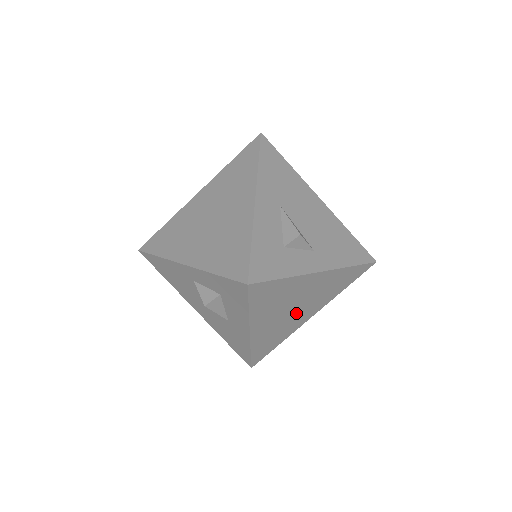
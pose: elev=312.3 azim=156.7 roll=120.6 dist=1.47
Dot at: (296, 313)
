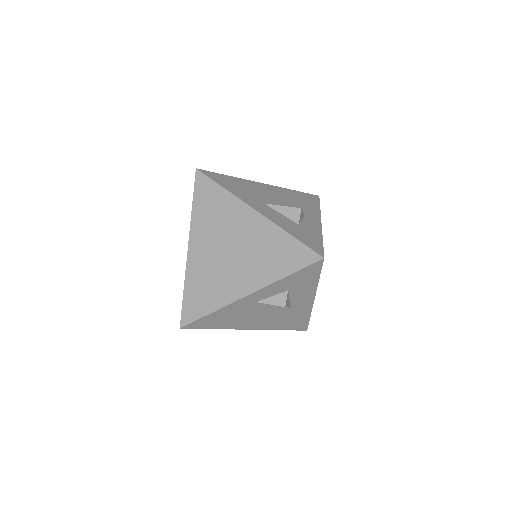
Dot at: occluded
